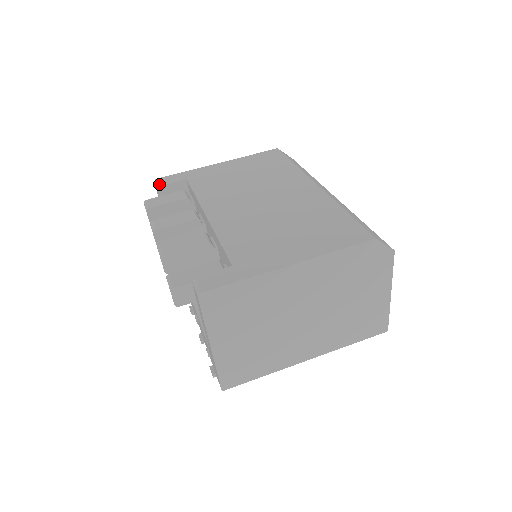
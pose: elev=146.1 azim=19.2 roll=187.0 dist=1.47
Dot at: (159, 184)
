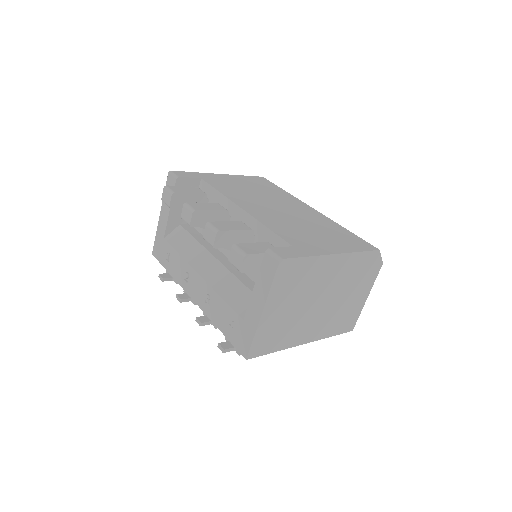
Dot at: (178, 175)
